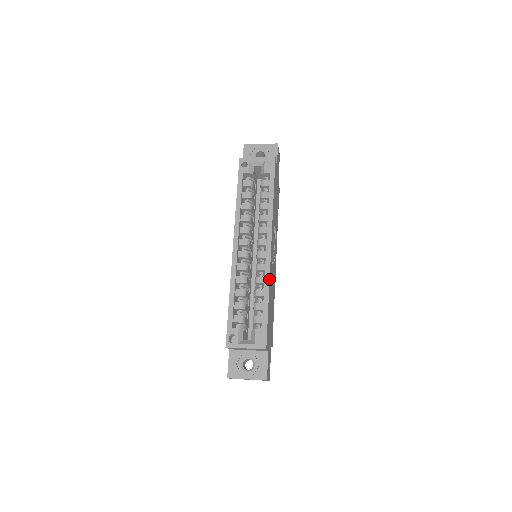
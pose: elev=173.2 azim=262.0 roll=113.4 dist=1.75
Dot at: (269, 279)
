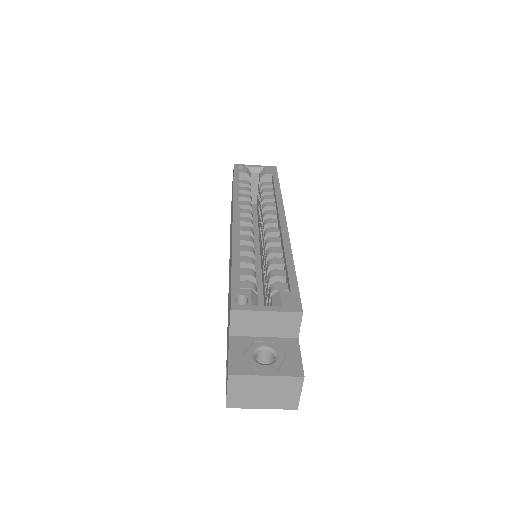
Dot at: (290, 245)
